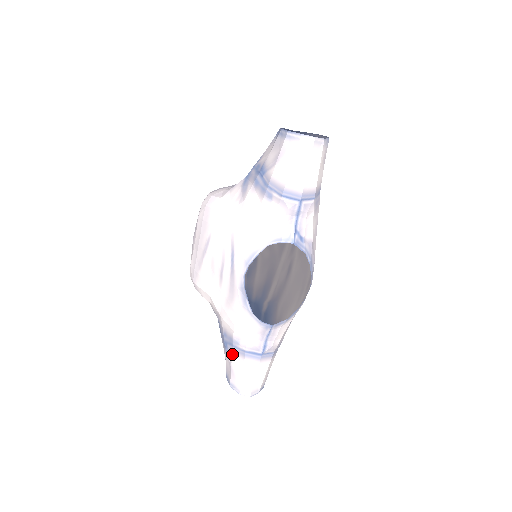
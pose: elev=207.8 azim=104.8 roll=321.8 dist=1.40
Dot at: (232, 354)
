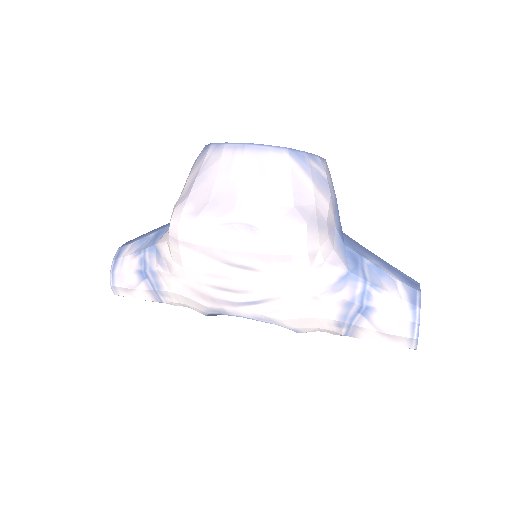
Dot at: (145, 290)
